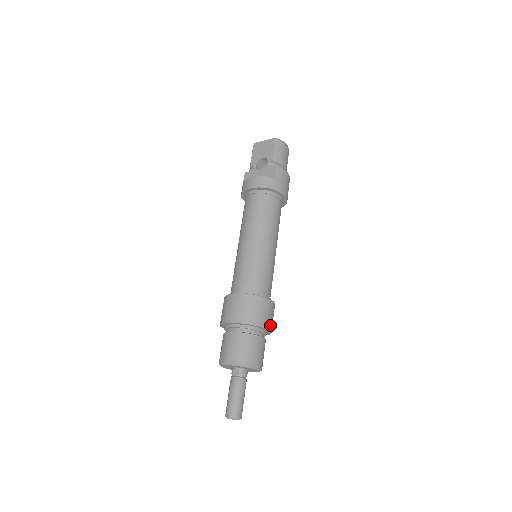
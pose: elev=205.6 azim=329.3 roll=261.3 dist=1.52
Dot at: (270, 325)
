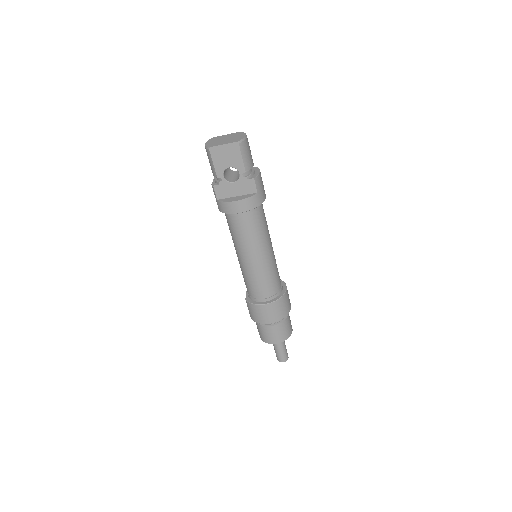
Dot at: occluded
